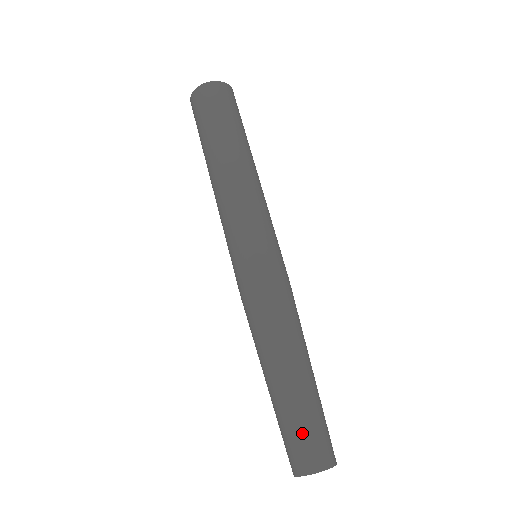
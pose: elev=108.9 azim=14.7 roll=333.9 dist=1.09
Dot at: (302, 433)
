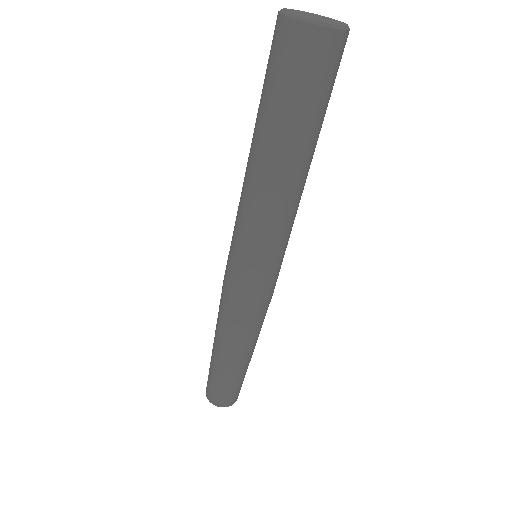
Dot at: (237, 389)
